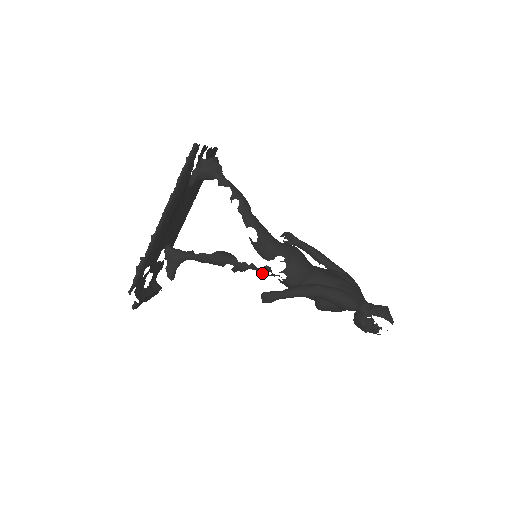
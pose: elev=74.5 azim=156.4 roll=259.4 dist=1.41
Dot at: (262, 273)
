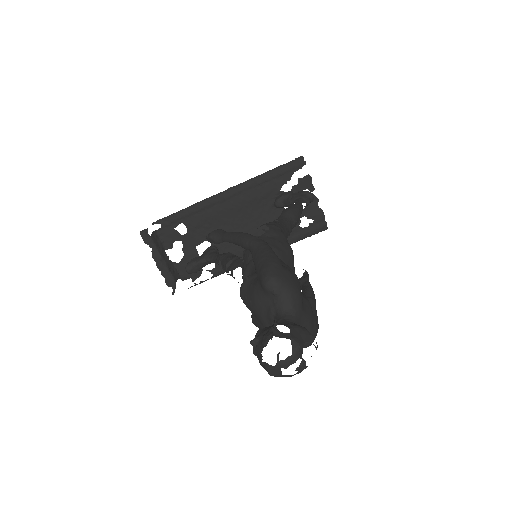
Dot at: occluded
